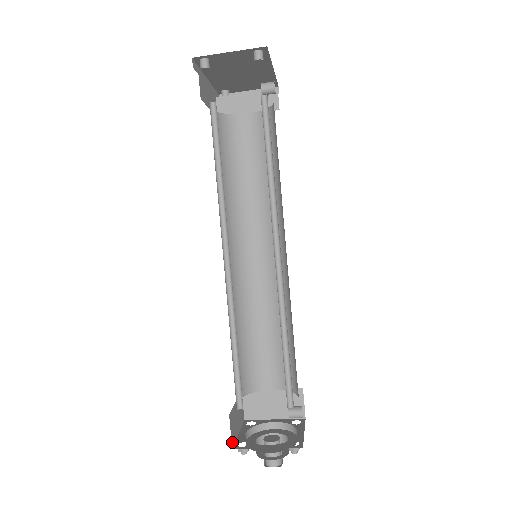
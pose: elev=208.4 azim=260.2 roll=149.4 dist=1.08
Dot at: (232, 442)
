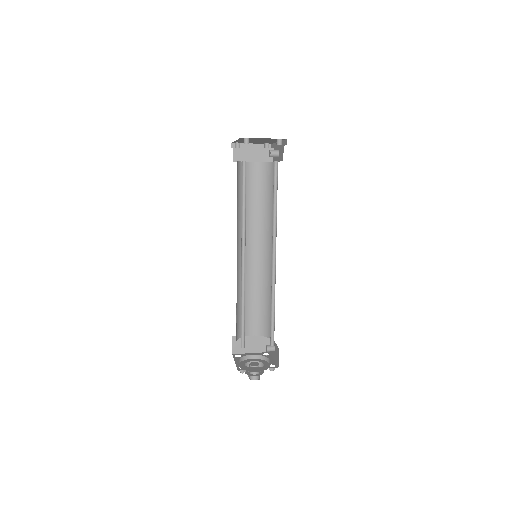
Dot at: occluded
